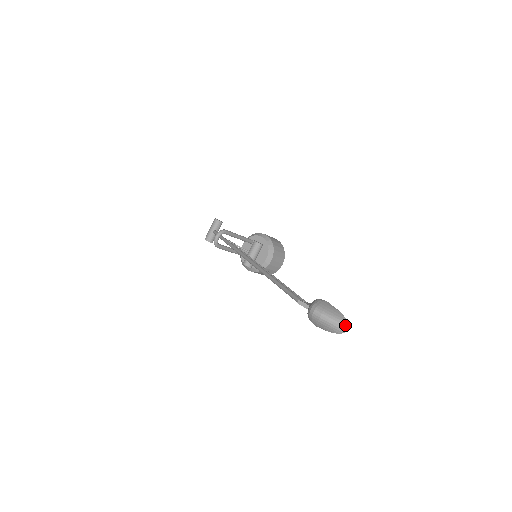
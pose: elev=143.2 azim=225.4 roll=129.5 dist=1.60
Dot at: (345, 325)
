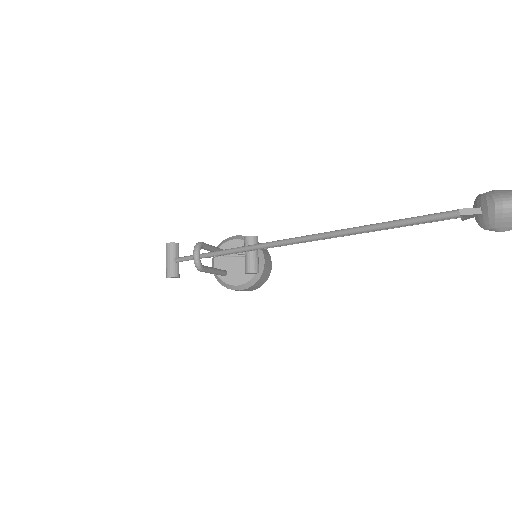
Dot at: out of frame
